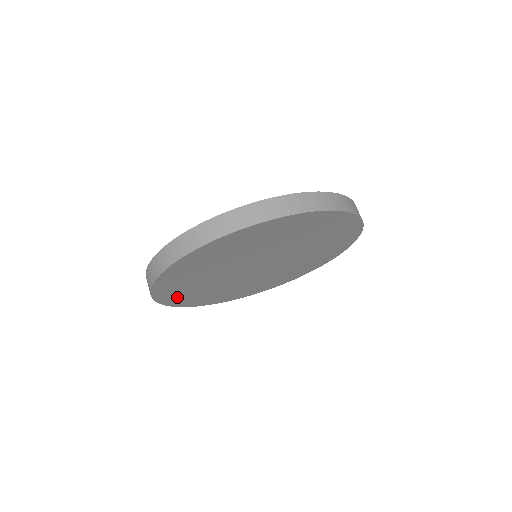
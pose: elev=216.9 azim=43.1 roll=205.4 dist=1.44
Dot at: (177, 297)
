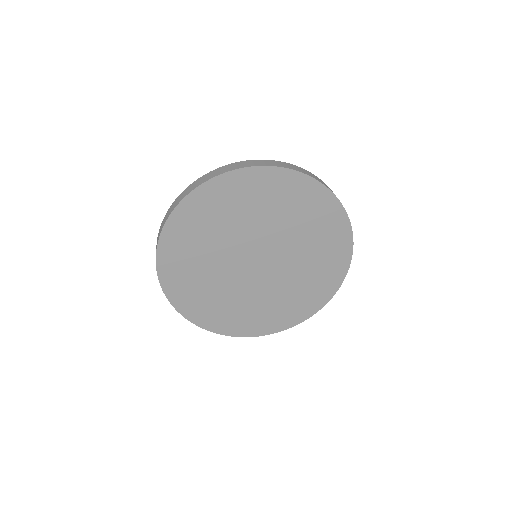
Dot at: (174, 261)
